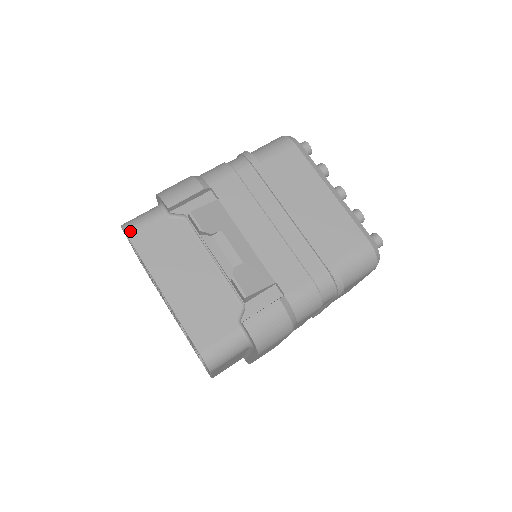
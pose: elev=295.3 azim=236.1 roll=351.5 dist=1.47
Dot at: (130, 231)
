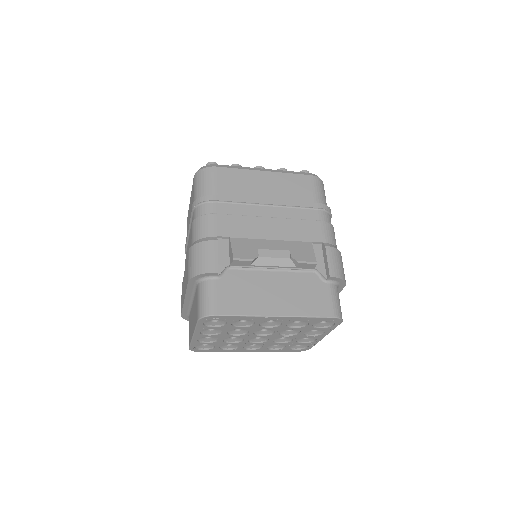
Dot at: (215, 311)
